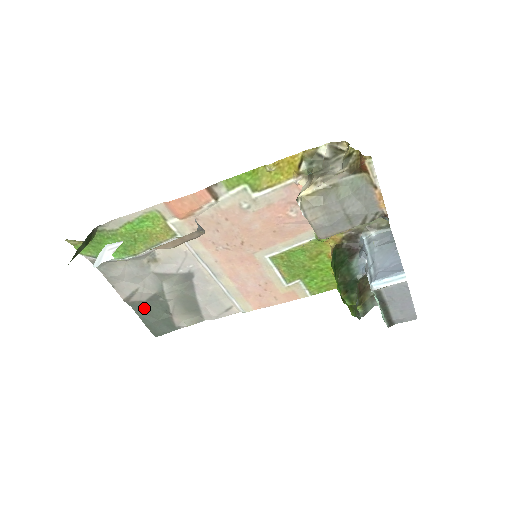
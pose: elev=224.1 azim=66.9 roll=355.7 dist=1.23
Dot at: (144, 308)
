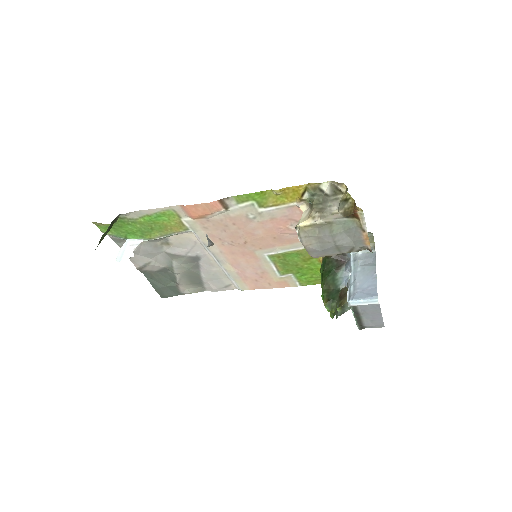
Dot at: (154, 276)
